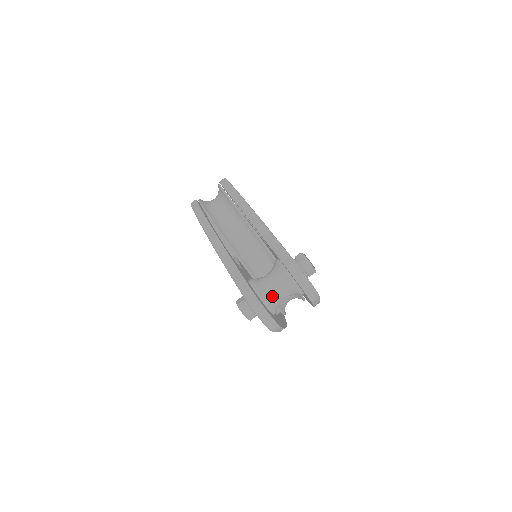
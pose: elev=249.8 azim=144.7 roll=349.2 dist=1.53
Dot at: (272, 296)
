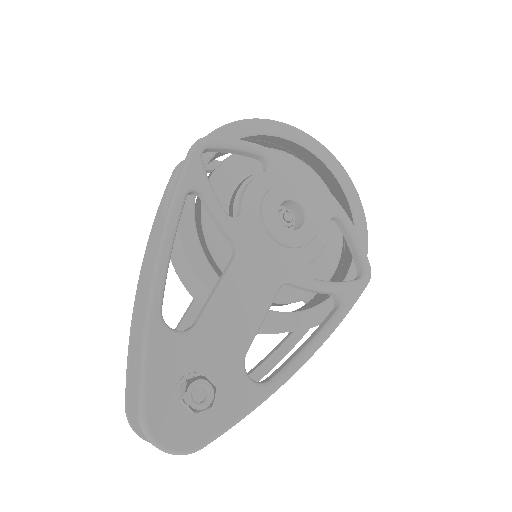
Dot at: occluded
